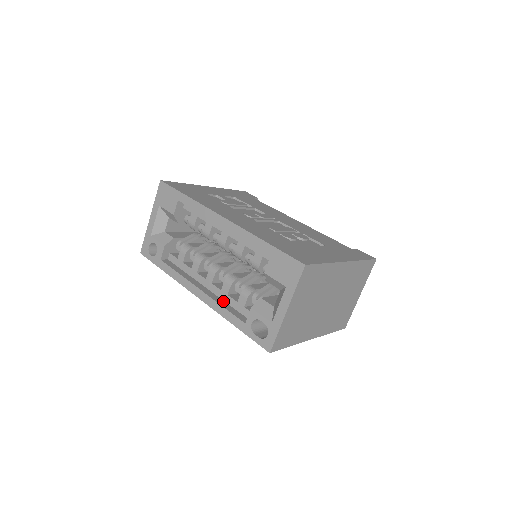
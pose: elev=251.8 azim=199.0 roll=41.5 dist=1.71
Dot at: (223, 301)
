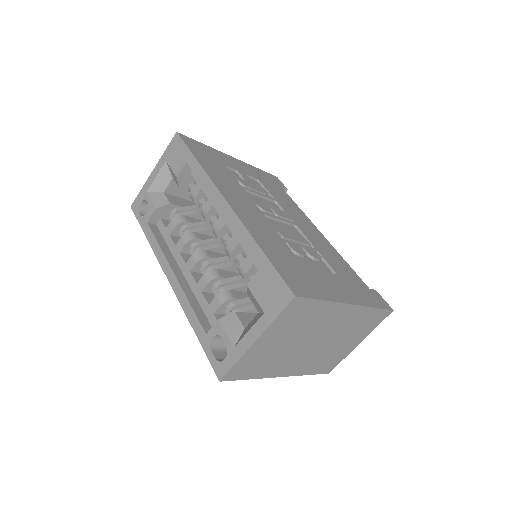
Dot at: (194, 297)
